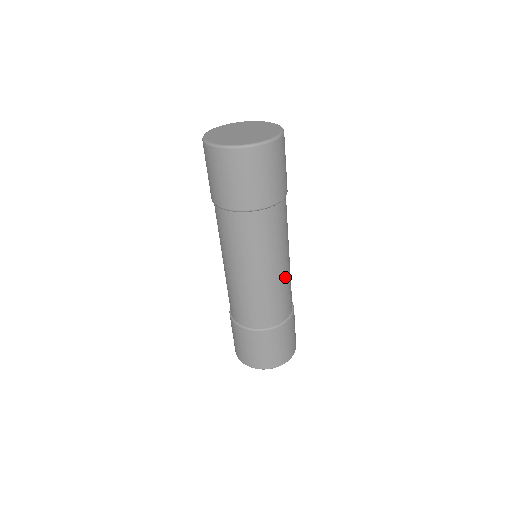
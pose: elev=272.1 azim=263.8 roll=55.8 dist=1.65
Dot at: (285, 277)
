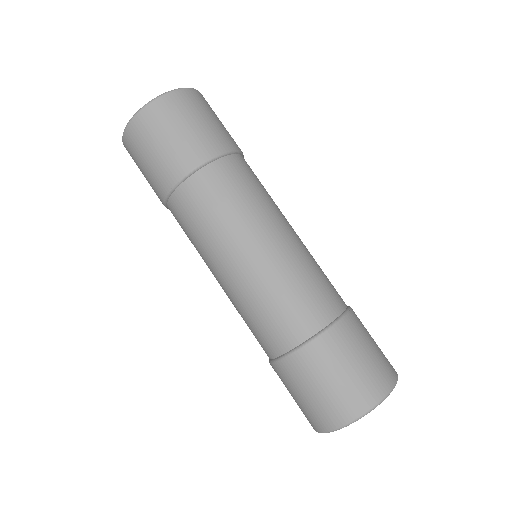
Dot at: (302, 249)
